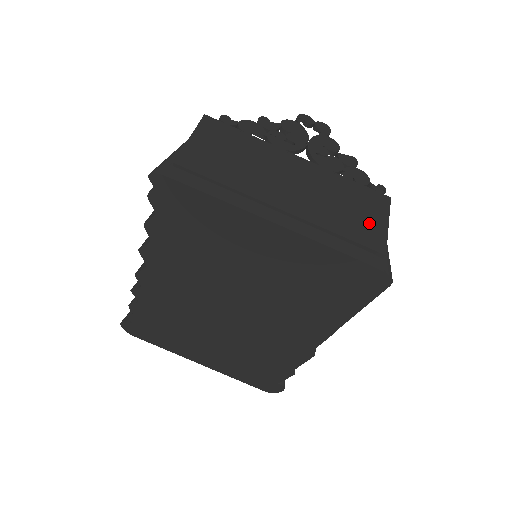
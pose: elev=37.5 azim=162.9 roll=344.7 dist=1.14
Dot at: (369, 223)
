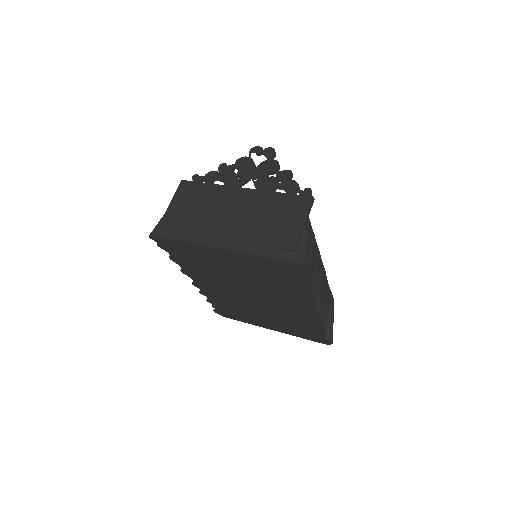
Dot at: (288, 227)
